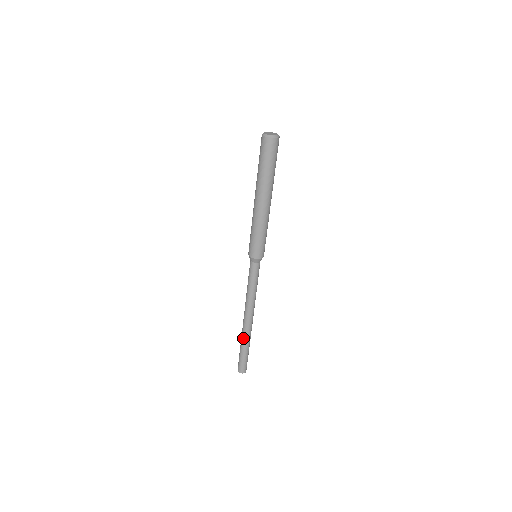
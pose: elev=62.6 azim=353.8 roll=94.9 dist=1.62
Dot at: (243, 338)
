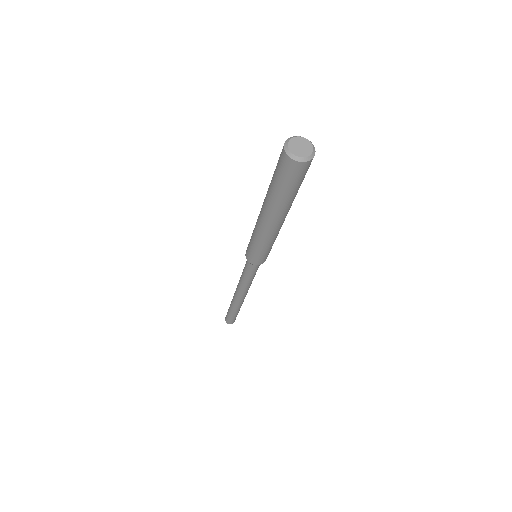
Dot at: (234, 307)
